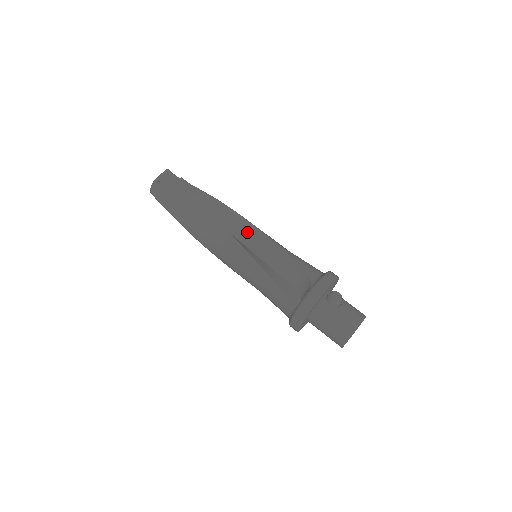
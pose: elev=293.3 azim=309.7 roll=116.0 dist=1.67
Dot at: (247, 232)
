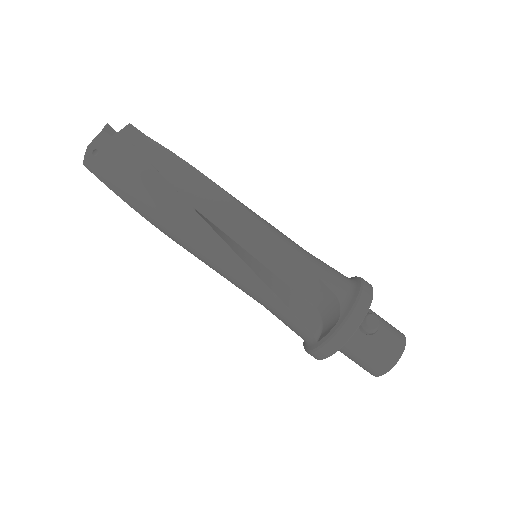
Dot at: (242, 225)
